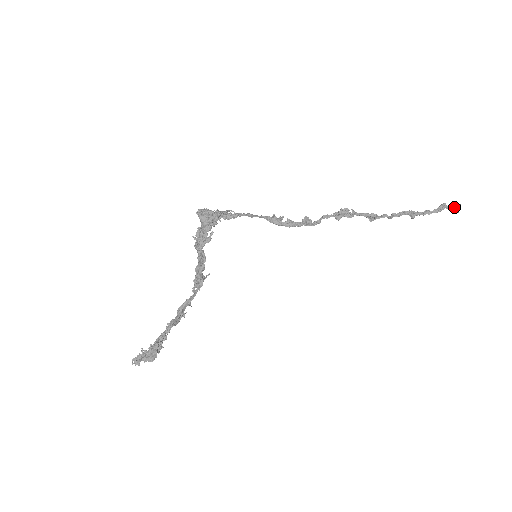
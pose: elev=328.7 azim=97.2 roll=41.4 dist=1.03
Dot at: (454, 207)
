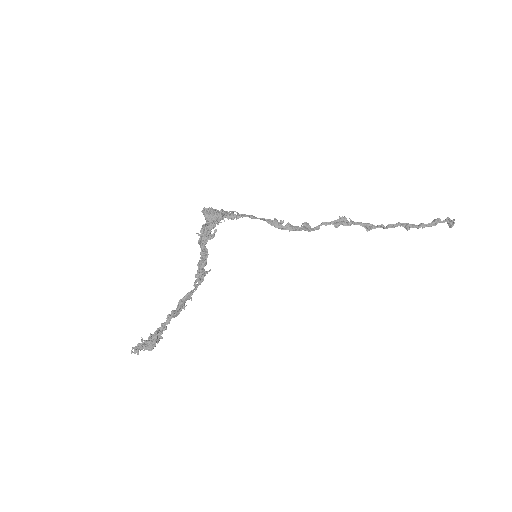
Dot at: (448, 222)
